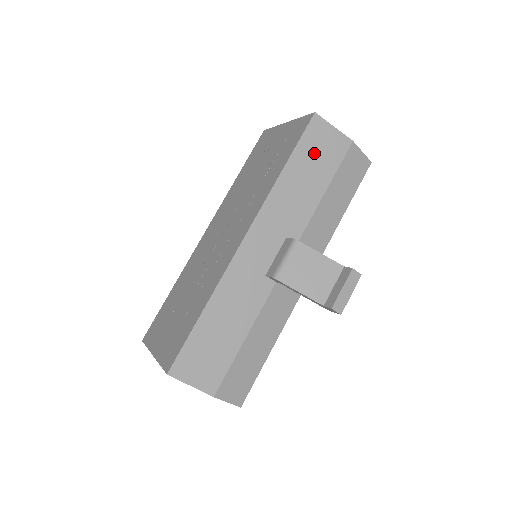
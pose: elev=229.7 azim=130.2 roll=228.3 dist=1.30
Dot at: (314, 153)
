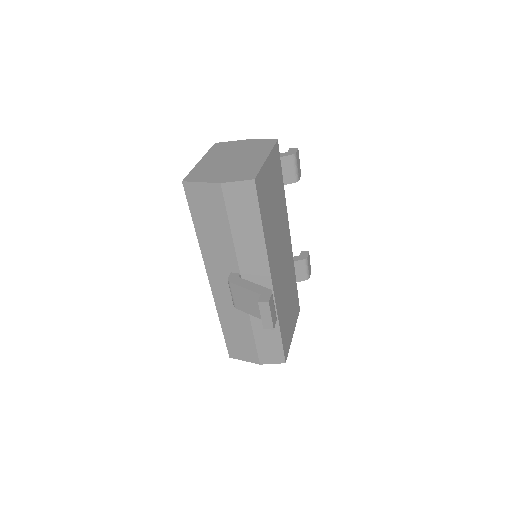
Dot at: (204, 210)
